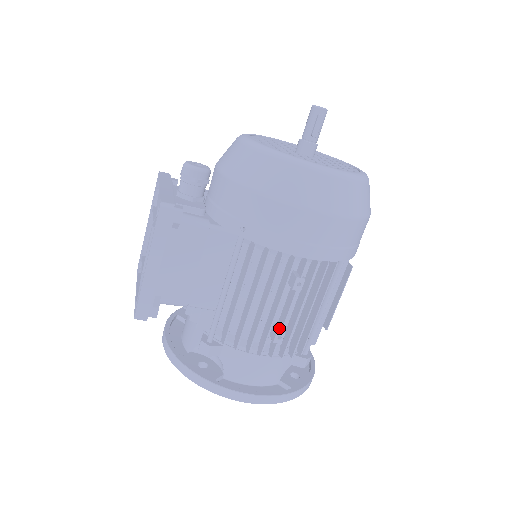
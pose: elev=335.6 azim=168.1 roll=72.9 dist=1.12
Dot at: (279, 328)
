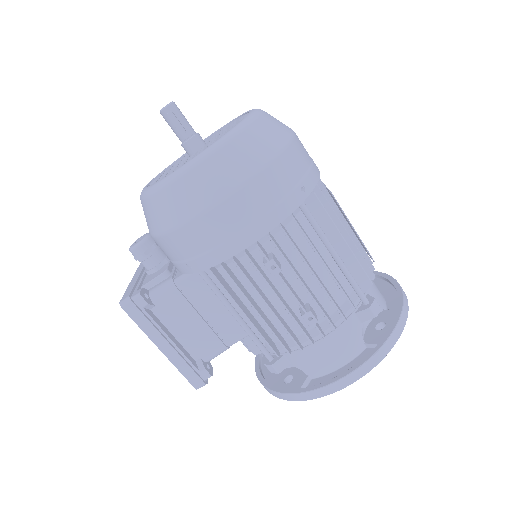
Dot at: (304, 310)
